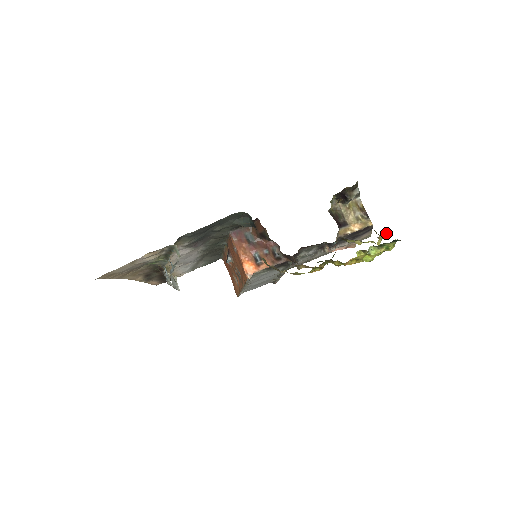
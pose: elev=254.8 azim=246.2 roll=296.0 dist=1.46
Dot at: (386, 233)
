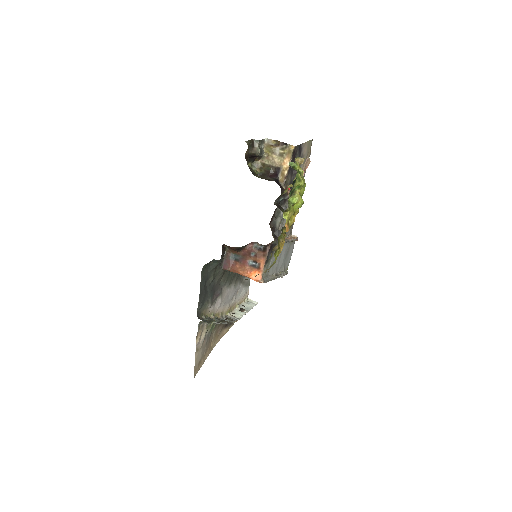
Dot at: (295, 165)
